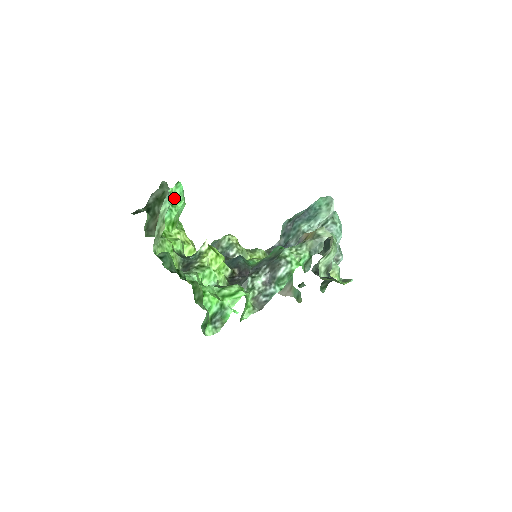
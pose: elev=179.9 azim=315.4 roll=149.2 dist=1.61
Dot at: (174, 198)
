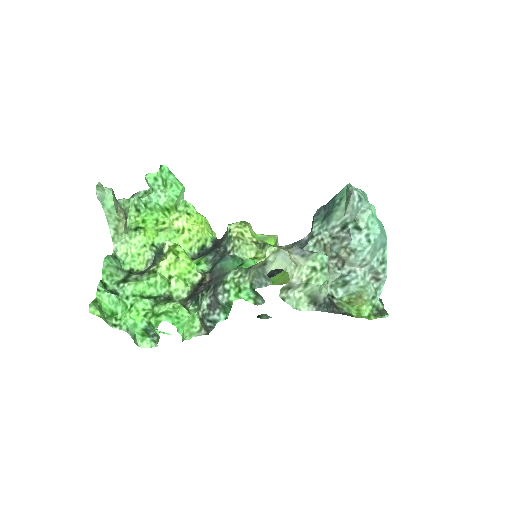
Dot at: (163, 182)
